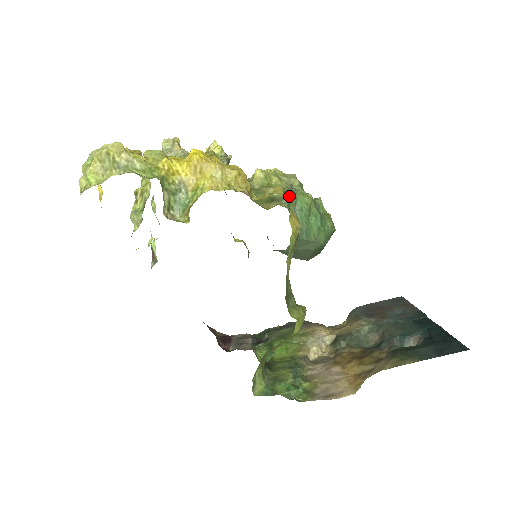
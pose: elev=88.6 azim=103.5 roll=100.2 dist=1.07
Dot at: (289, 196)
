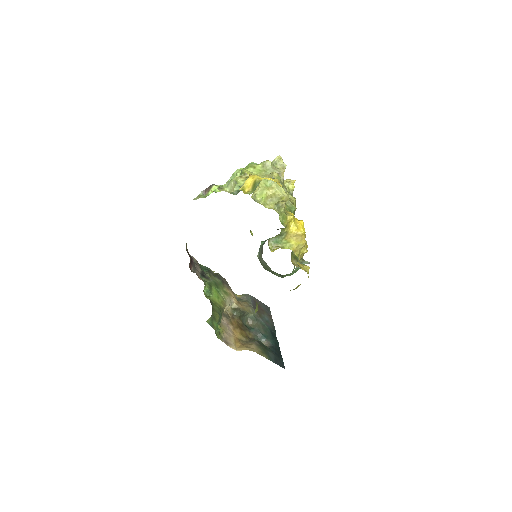
Dot at: occluded
